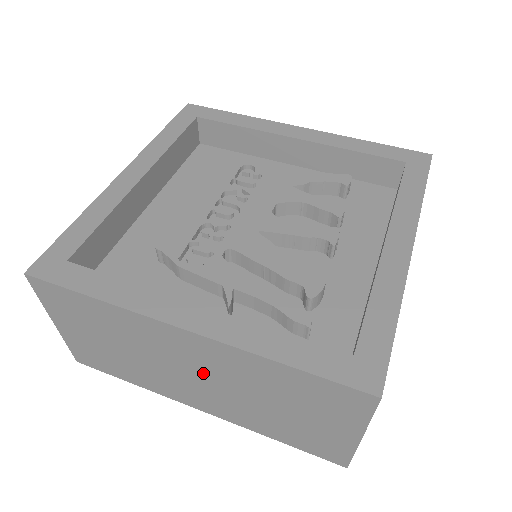
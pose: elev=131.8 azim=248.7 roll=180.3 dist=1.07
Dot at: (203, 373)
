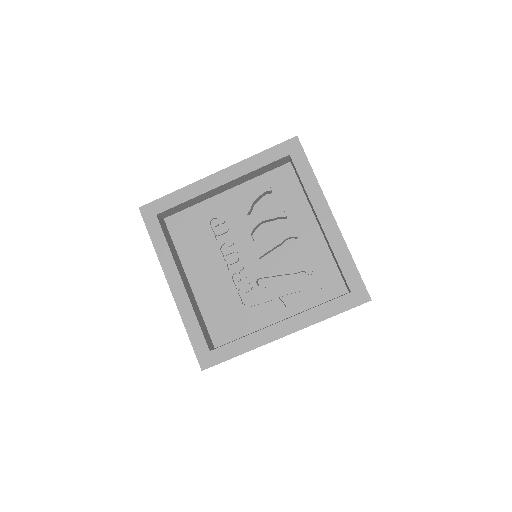
Dot at: occluded
